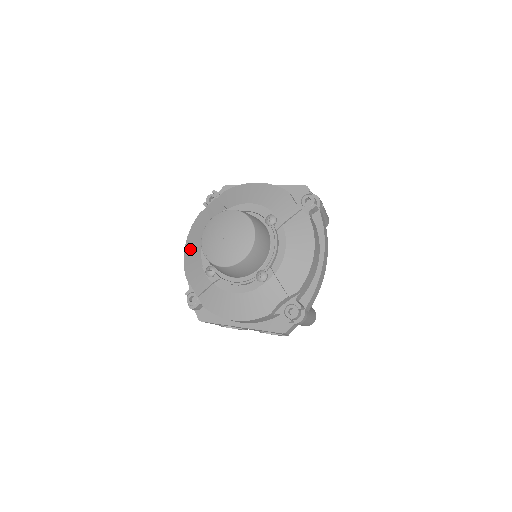
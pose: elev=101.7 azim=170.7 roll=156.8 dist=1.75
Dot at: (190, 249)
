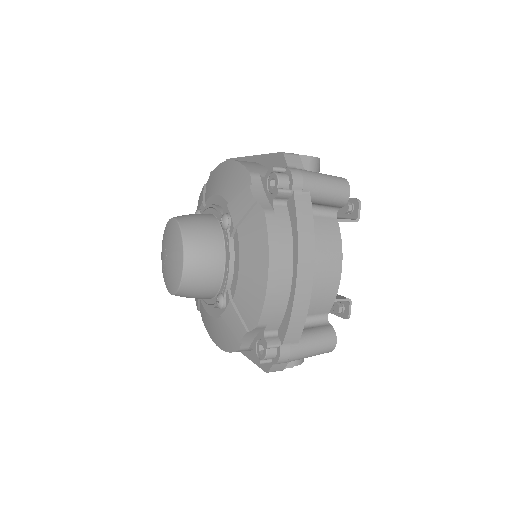
Dot at: occluded
